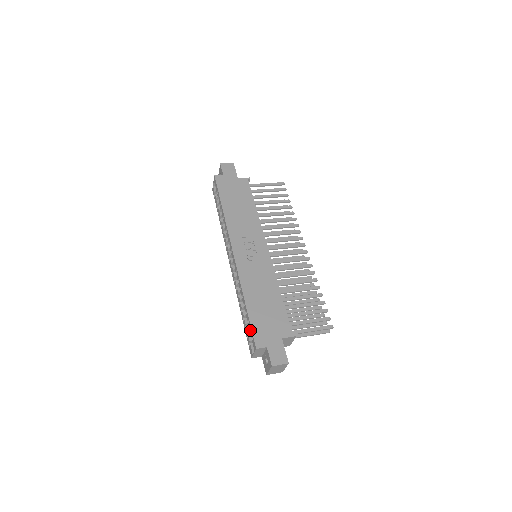
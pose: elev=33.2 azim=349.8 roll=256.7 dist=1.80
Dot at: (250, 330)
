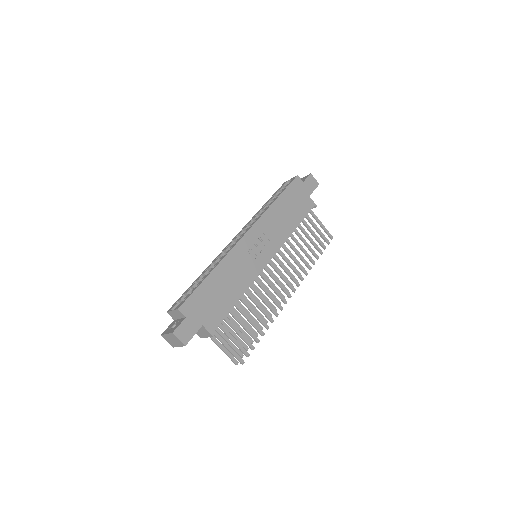
Dot at: occluded
